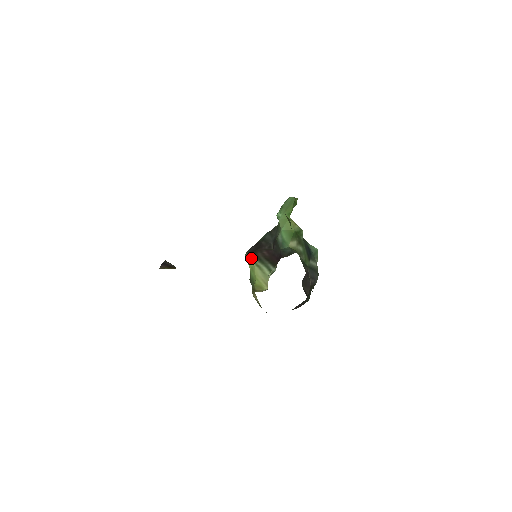
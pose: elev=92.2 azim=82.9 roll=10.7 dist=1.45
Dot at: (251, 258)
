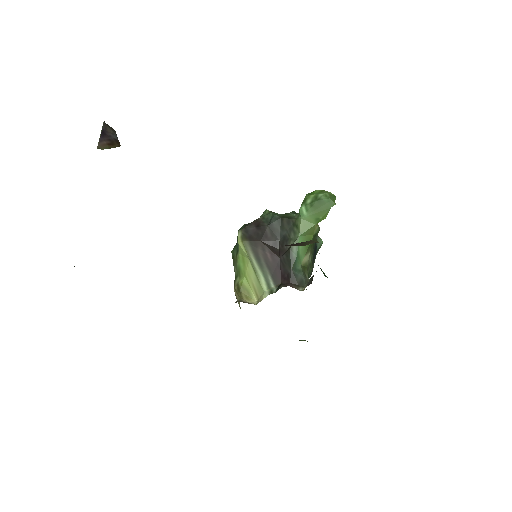
Dot at: (247, 250)
